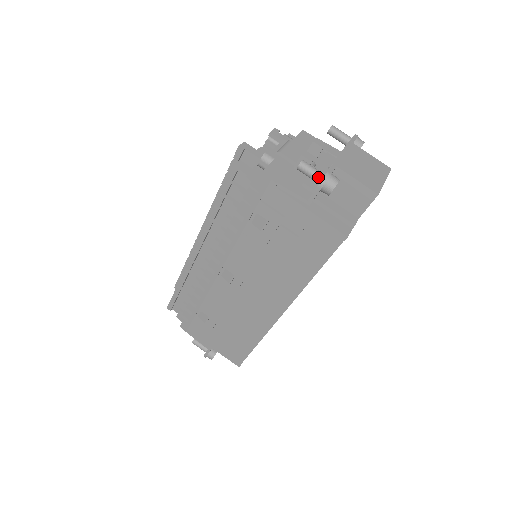
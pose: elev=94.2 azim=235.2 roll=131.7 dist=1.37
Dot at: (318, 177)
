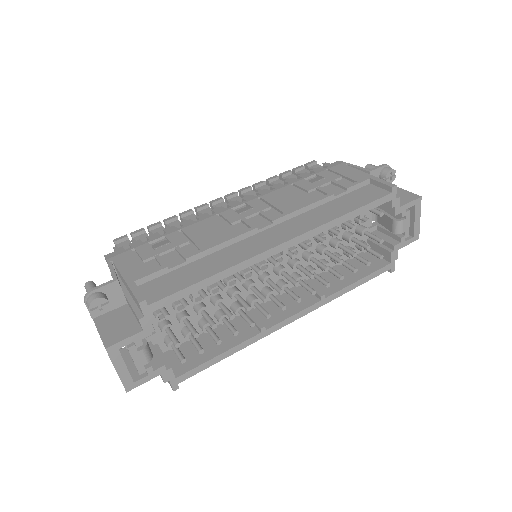
Dot at: occluded
